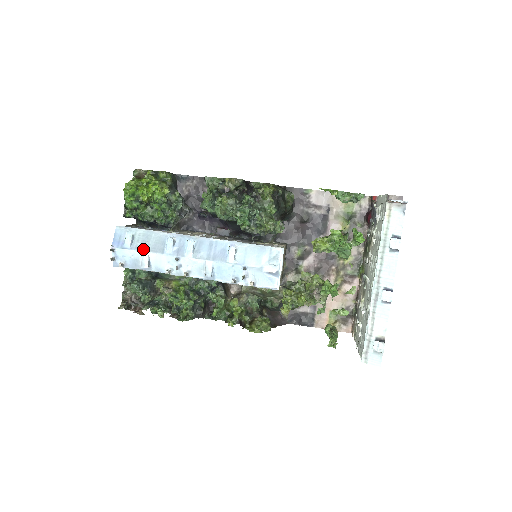
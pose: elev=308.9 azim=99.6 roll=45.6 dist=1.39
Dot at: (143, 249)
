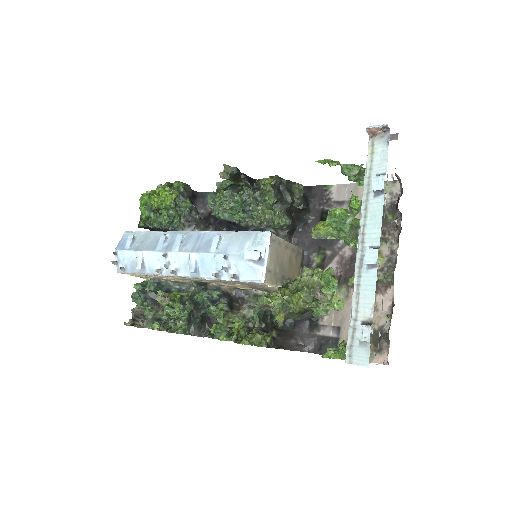
Dot at: (139, 249)
